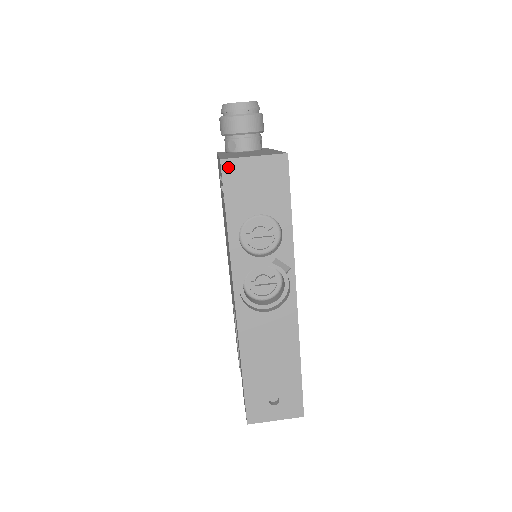
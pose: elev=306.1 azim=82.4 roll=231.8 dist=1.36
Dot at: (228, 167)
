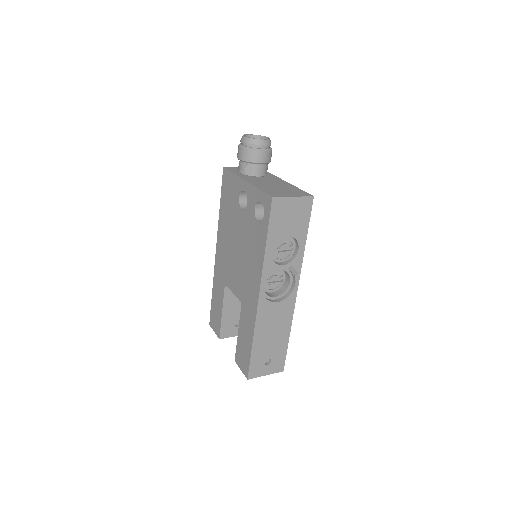
Dot at: (276, 203)
